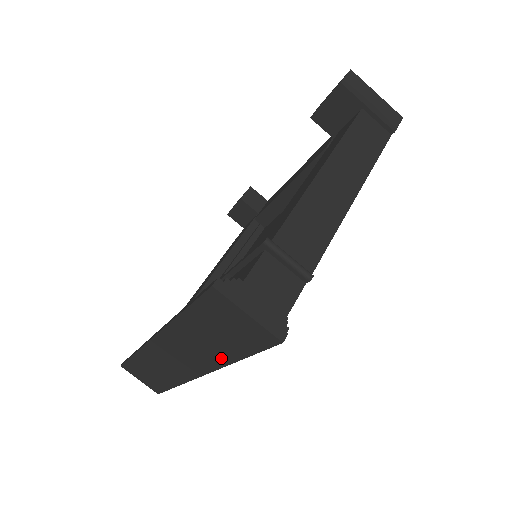
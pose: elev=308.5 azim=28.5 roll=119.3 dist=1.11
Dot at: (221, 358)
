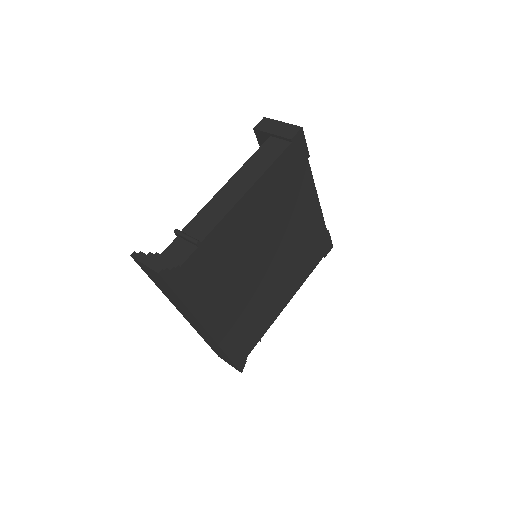
Dot at: (184, 306)
